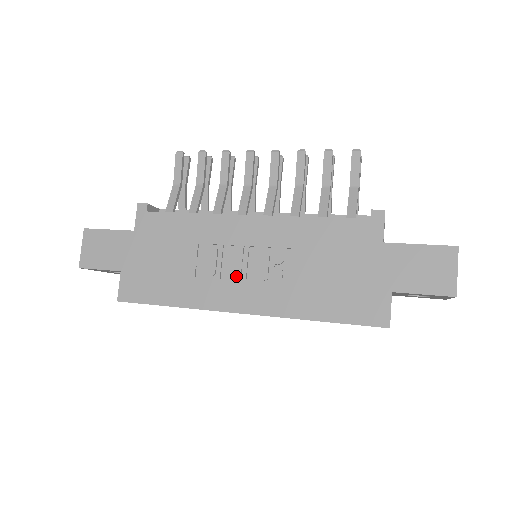
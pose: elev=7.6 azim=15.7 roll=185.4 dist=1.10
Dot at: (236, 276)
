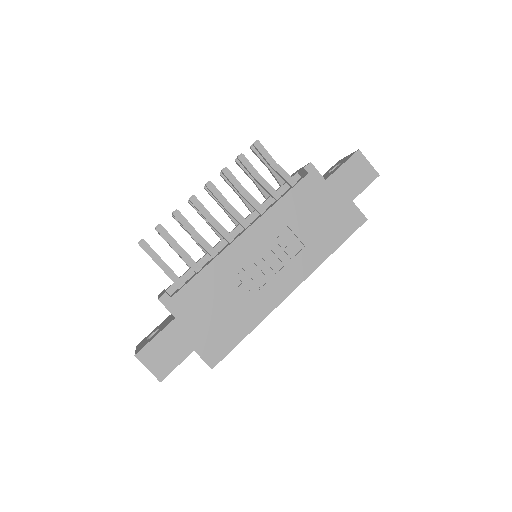
Dot at: (270, 275)
